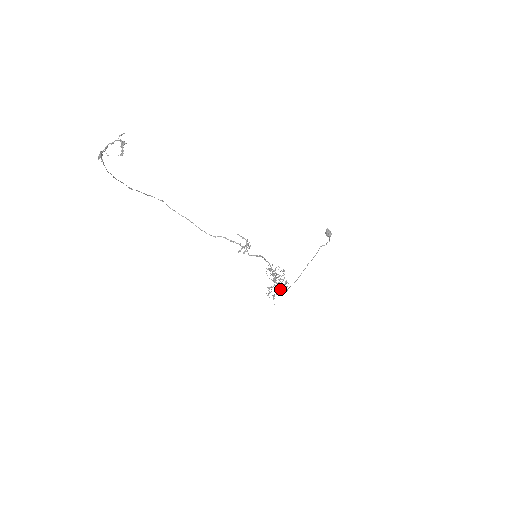
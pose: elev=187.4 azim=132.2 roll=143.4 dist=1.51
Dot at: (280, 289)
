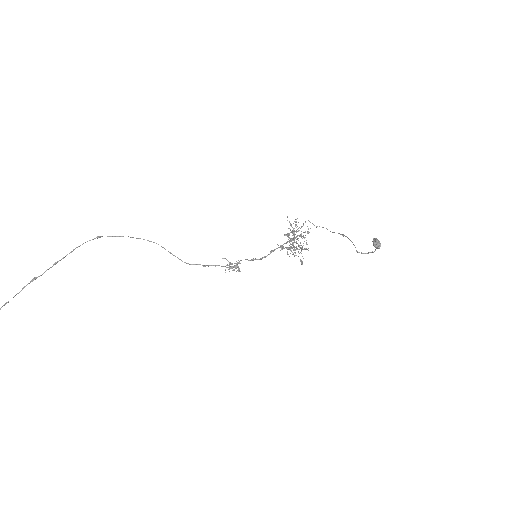
Dot at: (299, 246)
